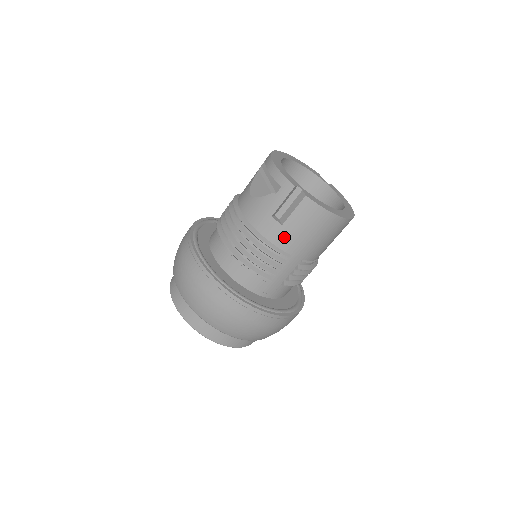
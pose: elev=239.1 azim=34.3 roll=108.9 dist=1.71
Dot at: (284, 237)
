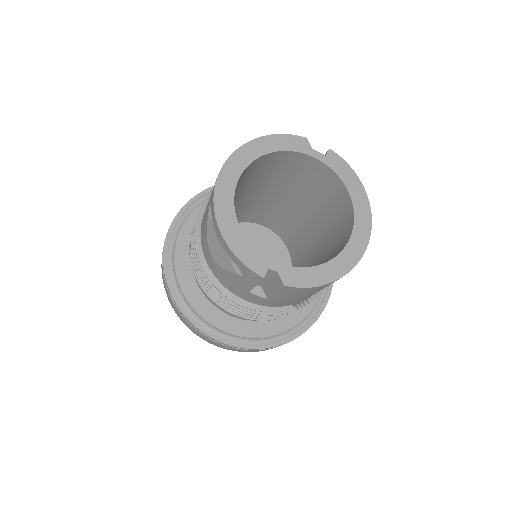
Dot at: (276, 303)
